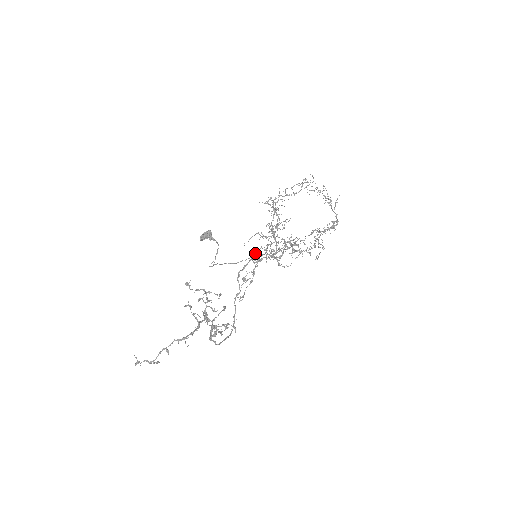
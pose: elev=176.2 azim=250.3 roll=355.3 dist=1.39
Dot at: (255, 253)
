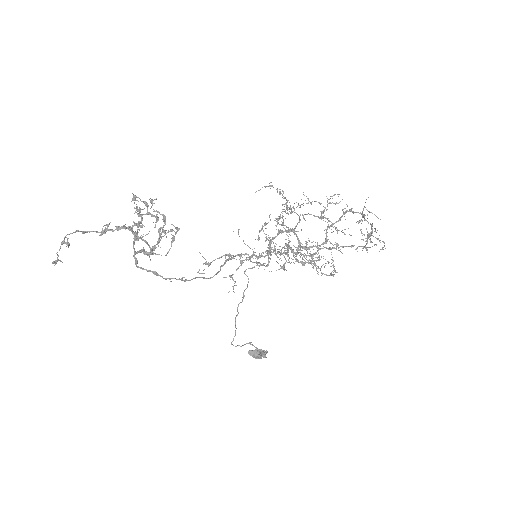
Dot at: (261, 265)
